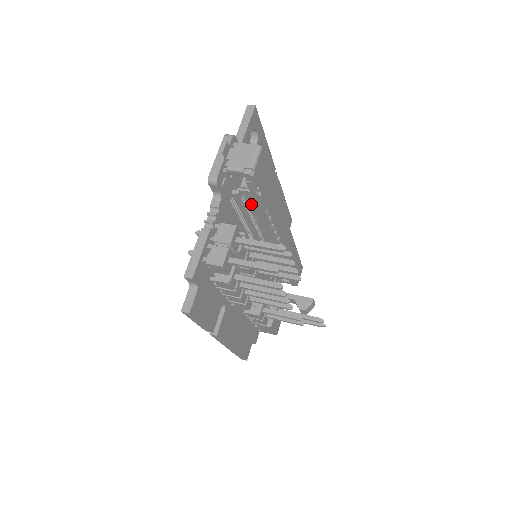
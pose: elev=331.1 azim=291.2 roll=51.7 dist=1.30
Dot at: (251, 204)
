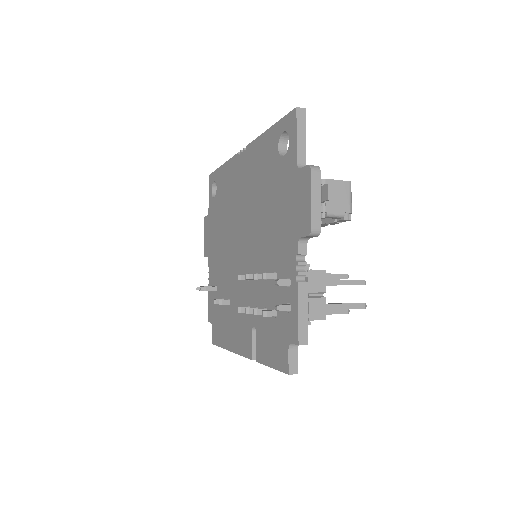
Dot at: occluded
